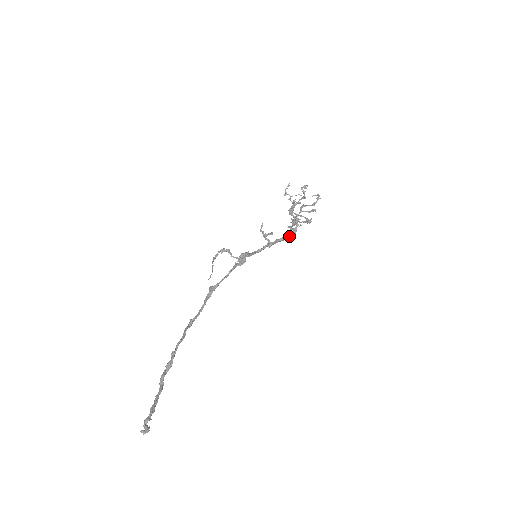
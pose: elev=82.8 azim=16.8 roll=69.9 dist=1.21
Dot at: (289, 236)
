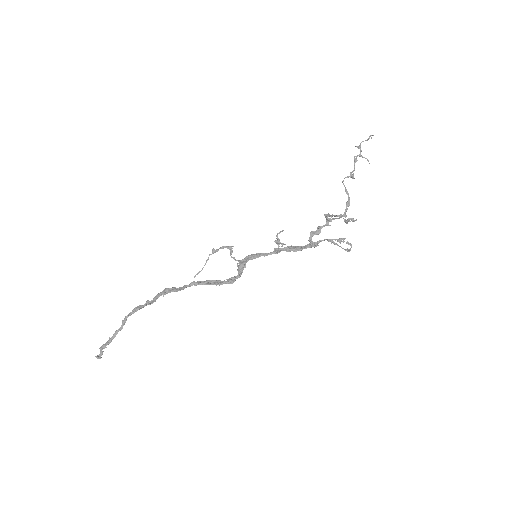
Dot at: (301, 248)
